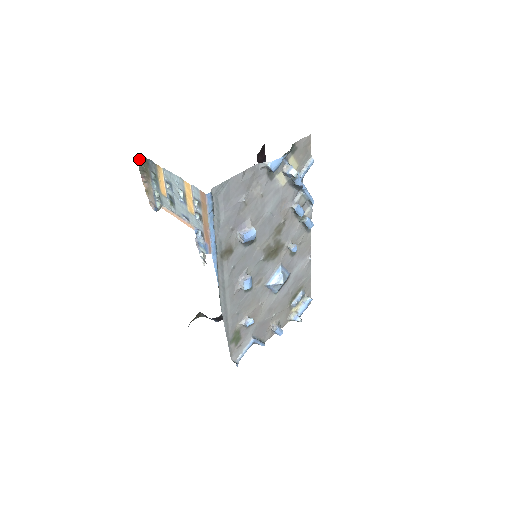
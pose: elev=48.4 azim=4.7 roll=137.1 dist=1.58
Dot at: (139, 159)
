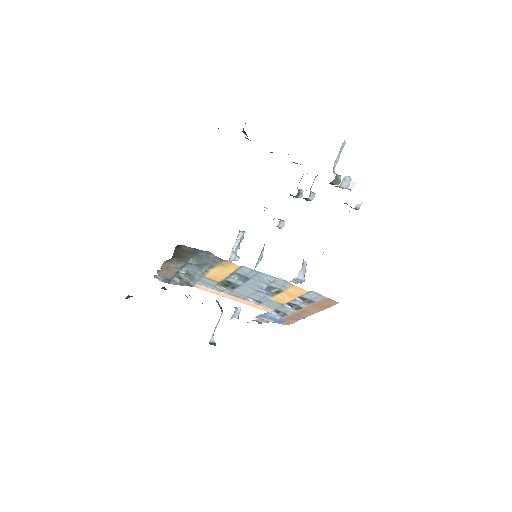
Dot at: (175, 250)
